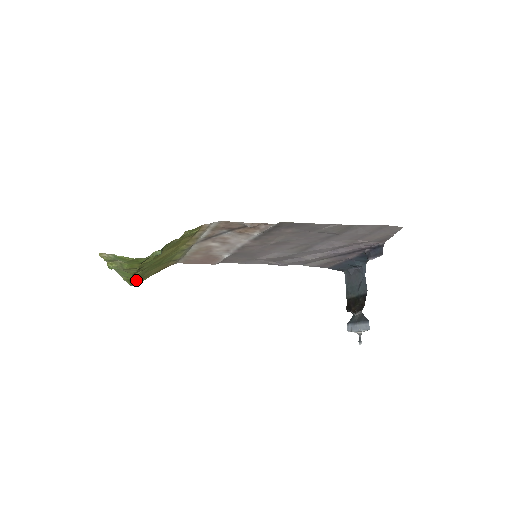
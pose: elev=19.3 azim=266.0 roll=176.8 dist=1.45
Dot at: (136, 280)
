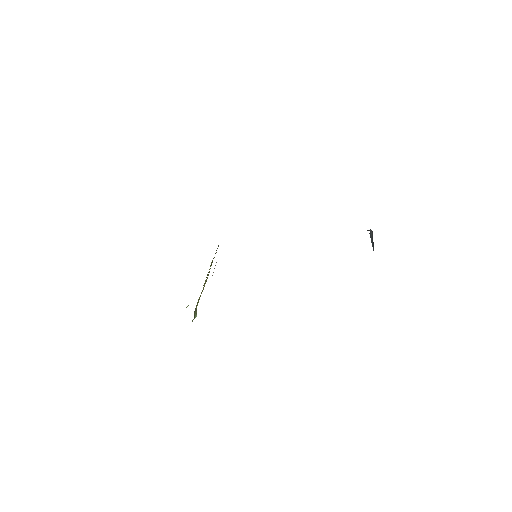
Dot at: (211, 264)
